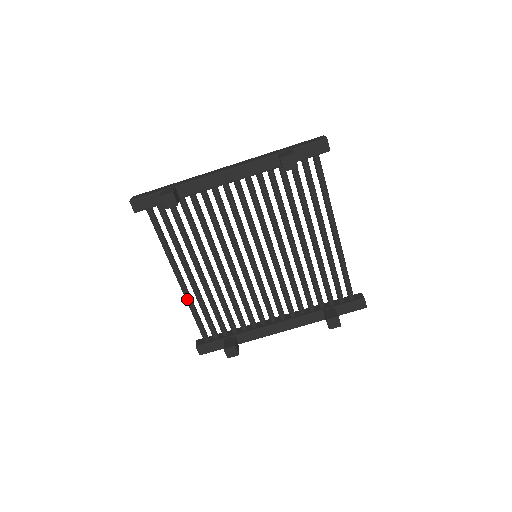
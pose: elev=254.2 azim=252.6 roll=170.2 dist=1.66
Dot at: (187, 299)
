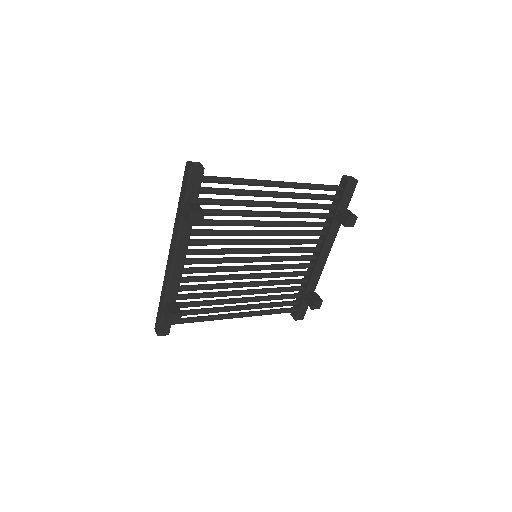
Dot at: occluded
